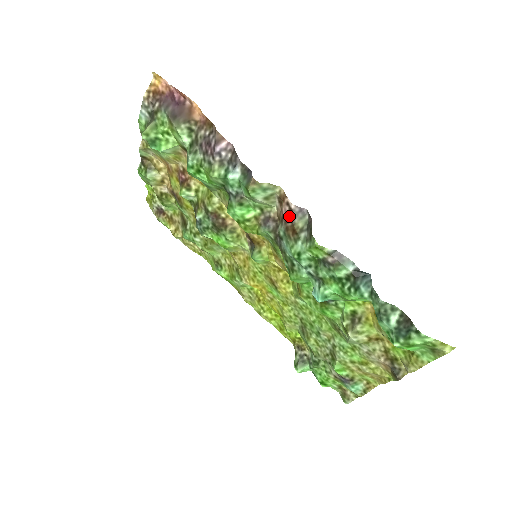
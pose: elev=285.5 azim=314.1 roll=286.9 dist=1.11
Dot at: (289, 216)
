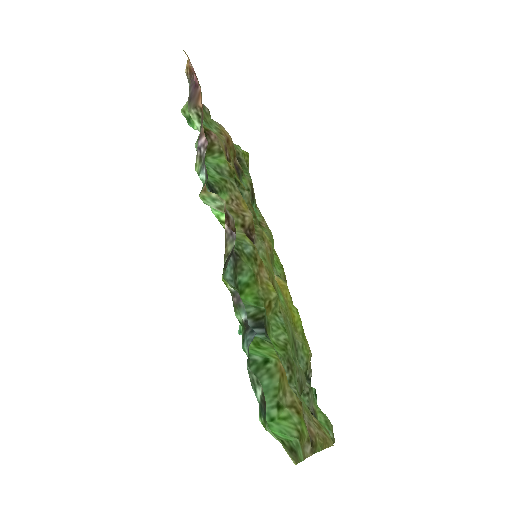
Dot at: (225, 235)
